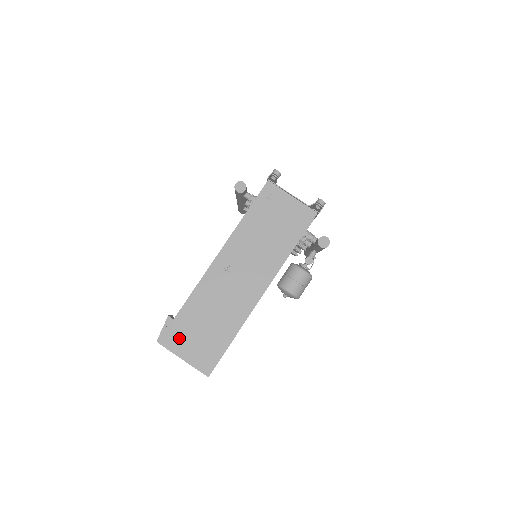
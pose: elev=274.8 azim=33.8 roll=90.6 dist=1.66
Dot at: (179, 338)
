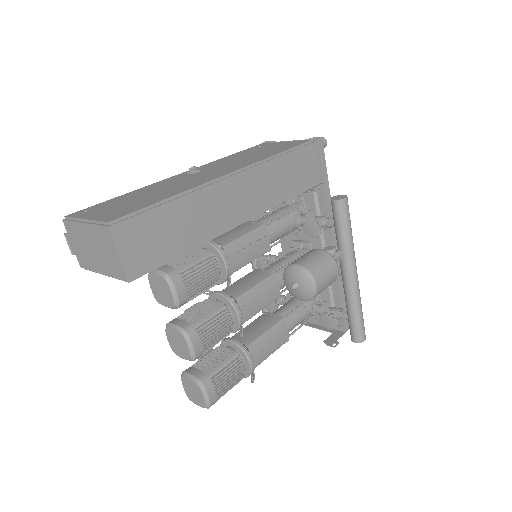
Dot at: (94, 210)
